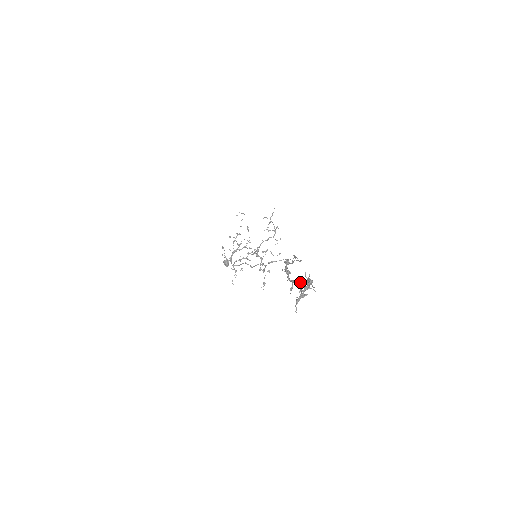
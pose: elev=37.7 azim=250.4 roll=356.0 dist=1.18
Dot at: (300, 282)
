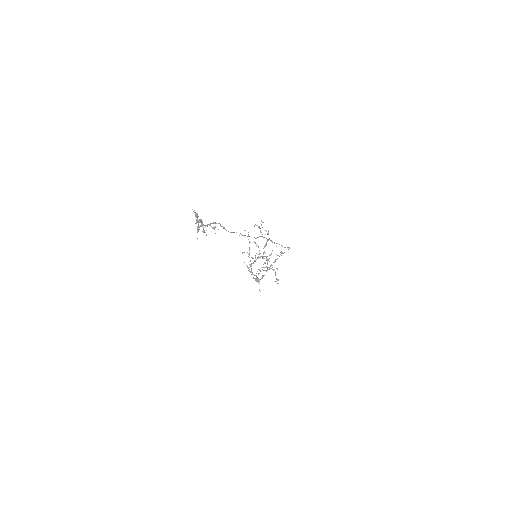
Dot at: (199, 221)
